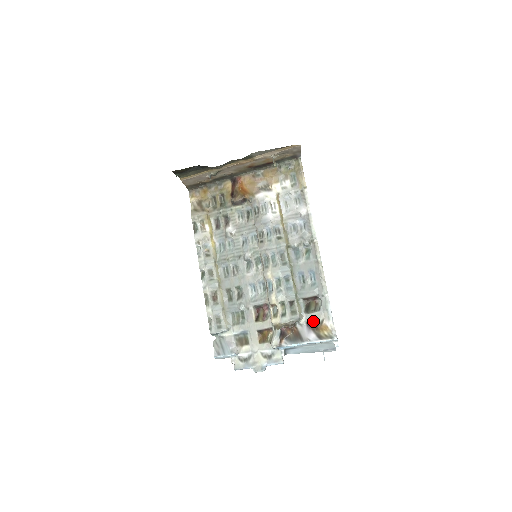
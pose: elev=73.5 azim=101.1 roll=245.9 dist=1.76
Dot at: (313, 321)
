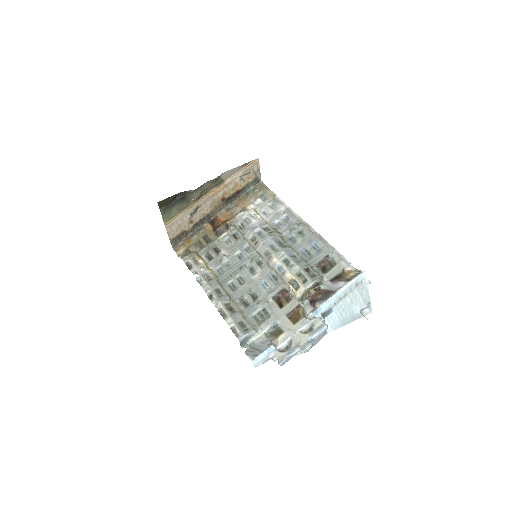
Dot at: (335, 275)
